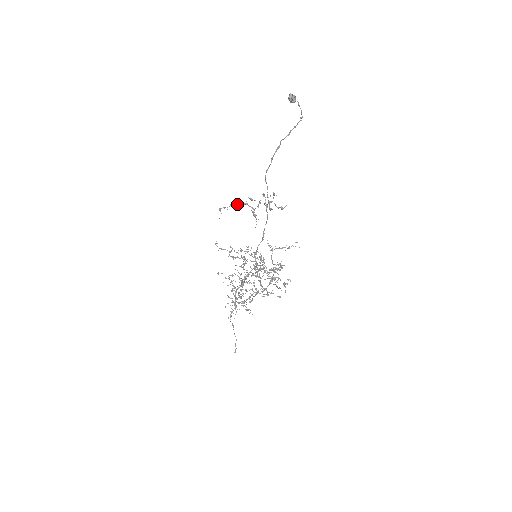
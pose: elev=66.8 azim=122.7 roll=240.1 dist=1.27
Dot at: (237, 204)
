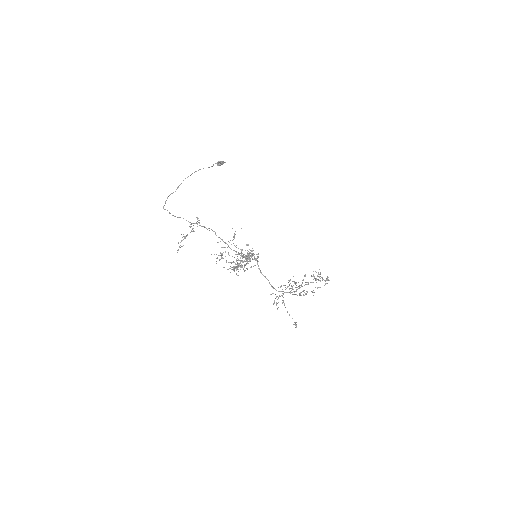
Dot at: occluded
